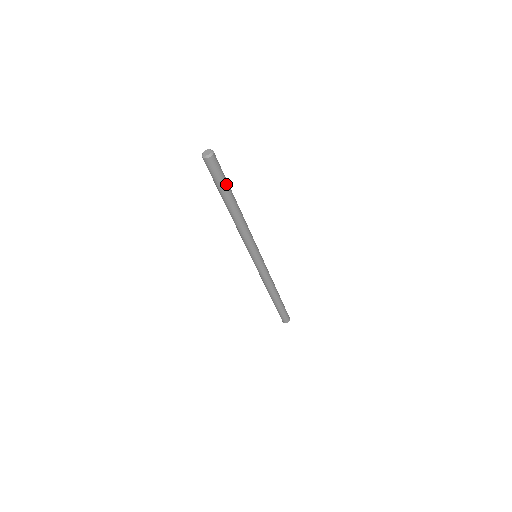
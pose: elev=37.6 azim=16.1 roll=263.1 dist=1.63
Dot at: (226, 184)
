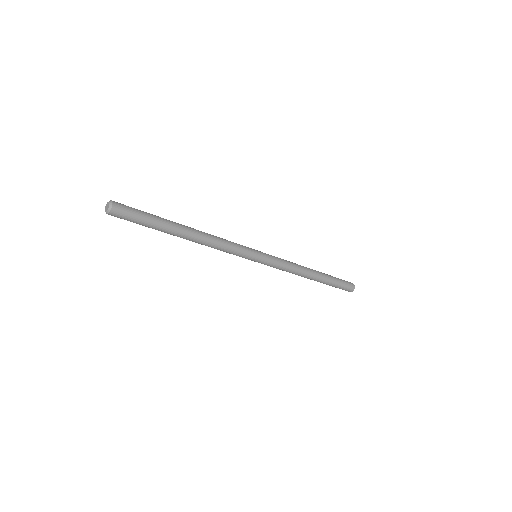
Dot at: (150, 226)
